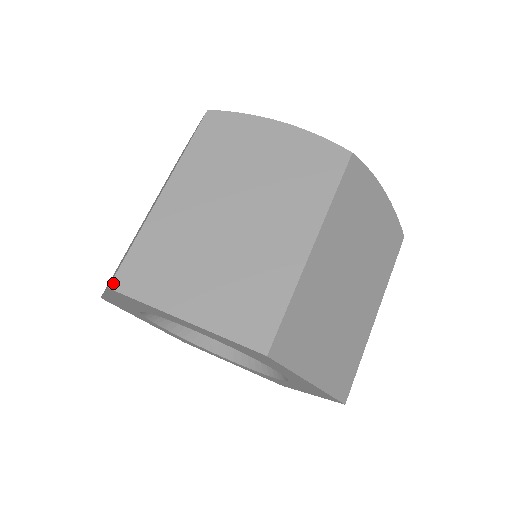
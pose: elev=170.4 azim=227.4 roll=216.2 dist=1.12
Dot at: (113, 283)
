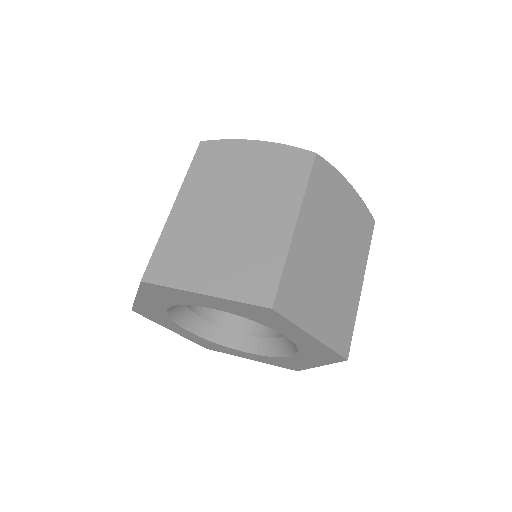
Dot at: (144, 277)
